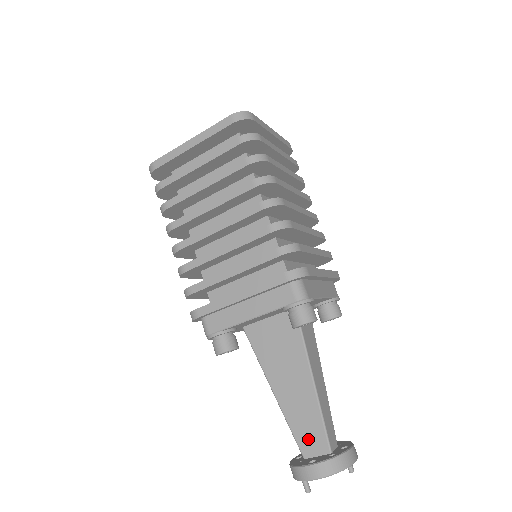
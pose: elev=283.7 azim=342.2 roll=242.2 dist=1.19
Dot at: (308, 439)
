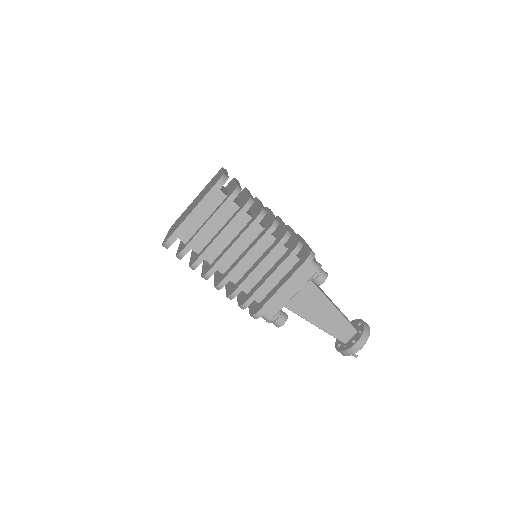
Dot at: (343, 333)
